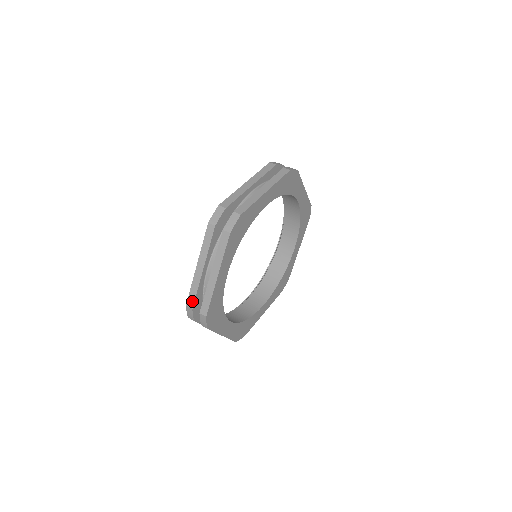
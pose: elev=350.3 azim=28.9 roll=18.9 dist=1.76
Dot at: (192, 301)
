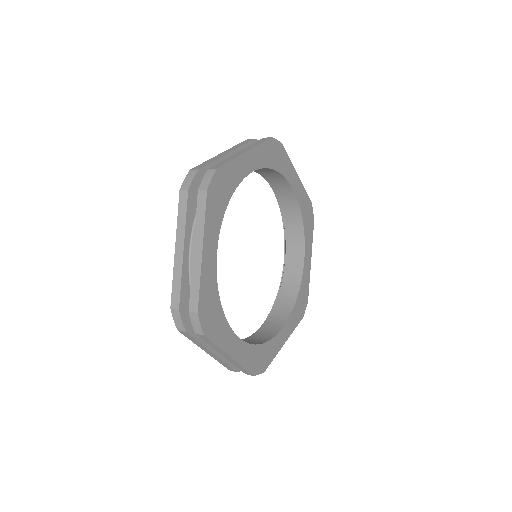
Dot at: (231, 369)
